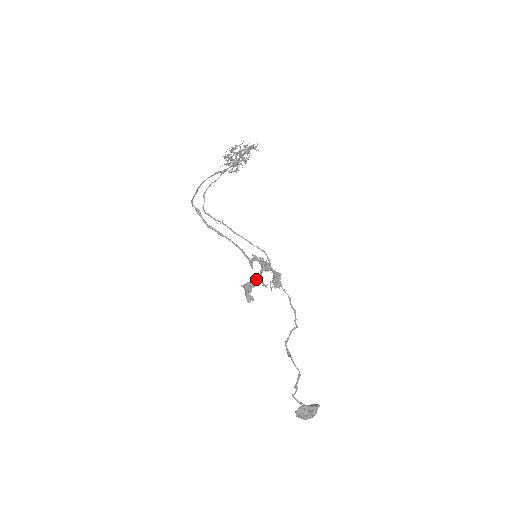
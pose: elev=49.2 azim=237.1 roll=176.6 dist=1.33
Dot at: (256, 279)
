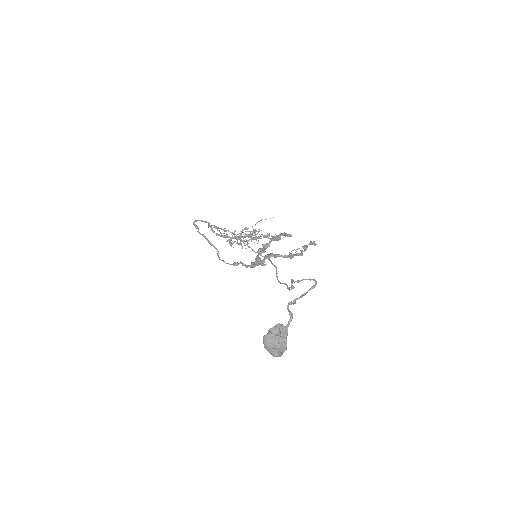
Dot at: (259, 257)
